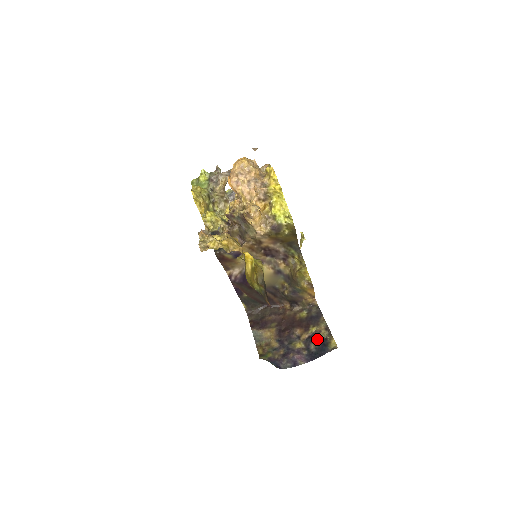
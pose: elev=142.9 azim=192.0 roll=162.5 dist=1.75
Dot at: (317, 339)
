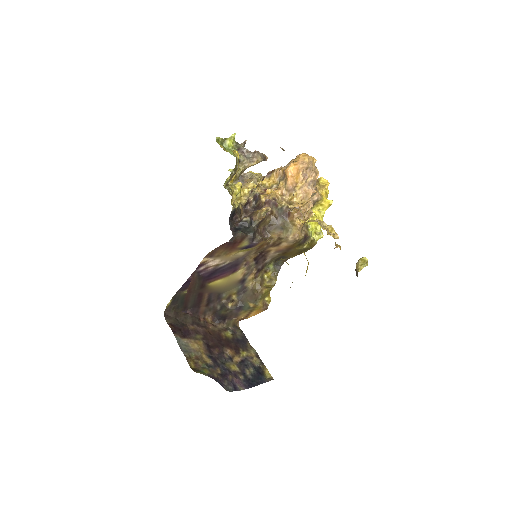
Dot at: (252, 365)
